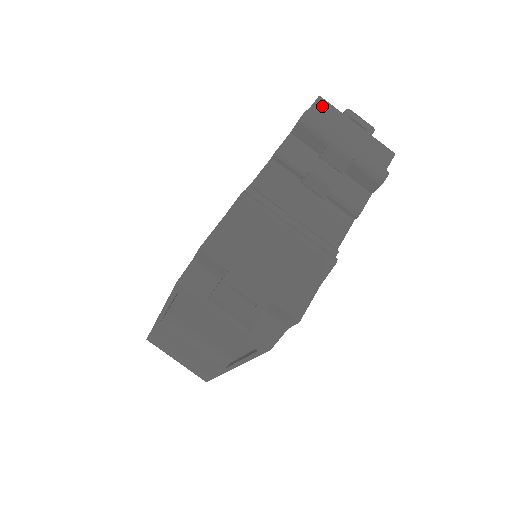
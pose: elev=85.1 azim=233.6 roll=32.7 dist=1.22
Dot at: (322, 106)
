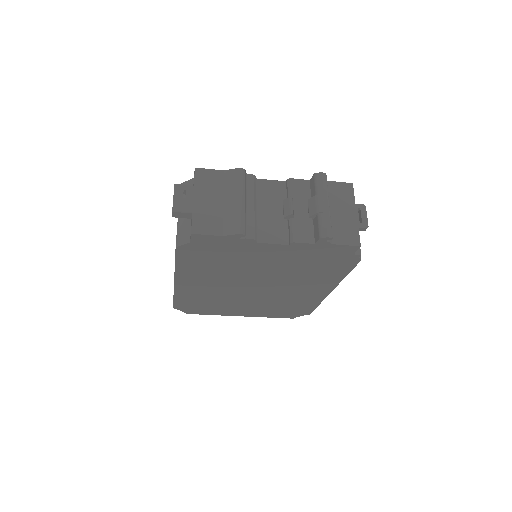
Dot at: (347, 188)
